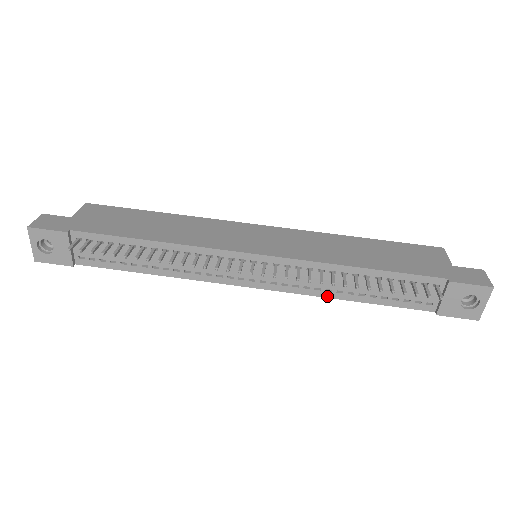
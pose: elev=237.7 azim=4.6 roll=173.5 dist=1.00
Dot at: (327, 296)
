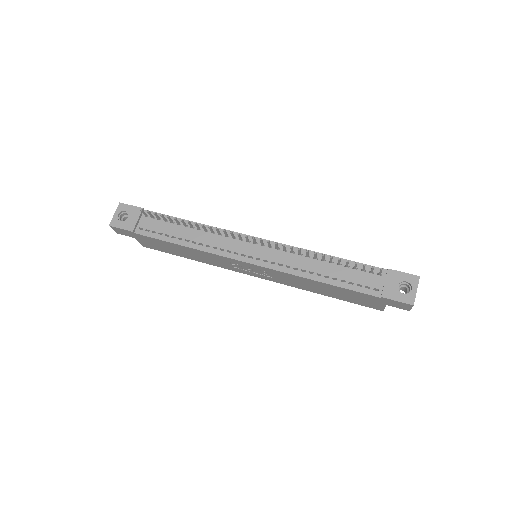
Dot at: (301, 276)
